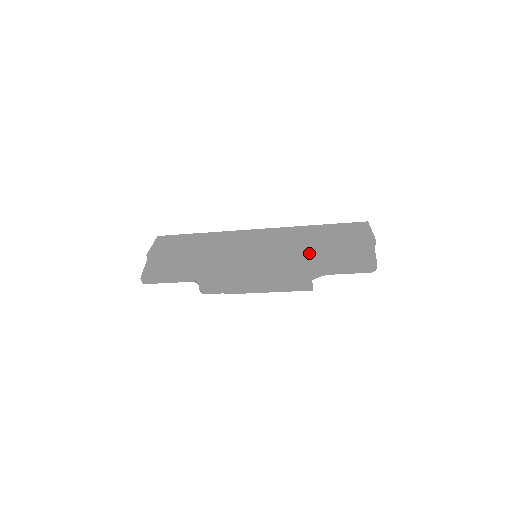
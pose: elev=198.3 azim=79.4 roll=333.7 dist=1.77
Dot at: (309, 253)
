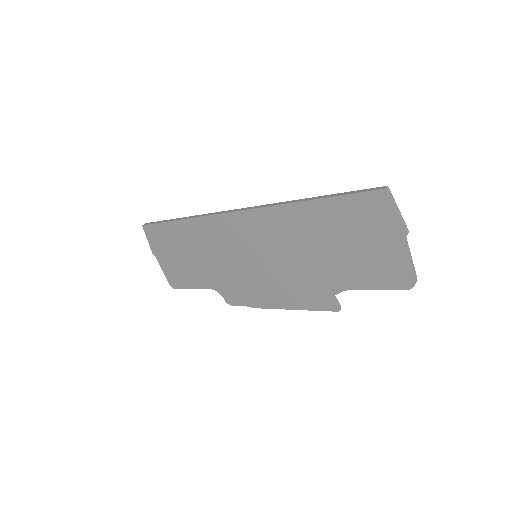
Dot at: (316, 258)
